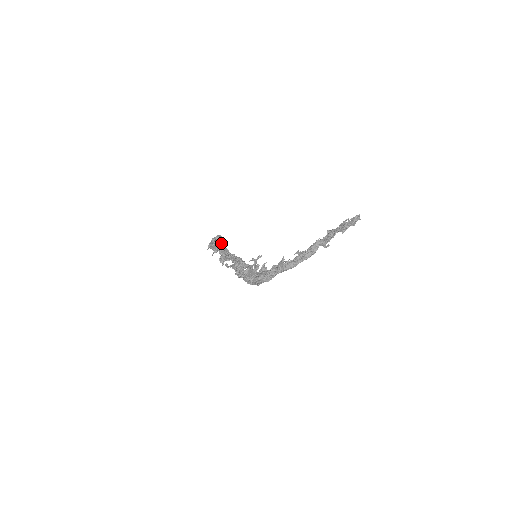
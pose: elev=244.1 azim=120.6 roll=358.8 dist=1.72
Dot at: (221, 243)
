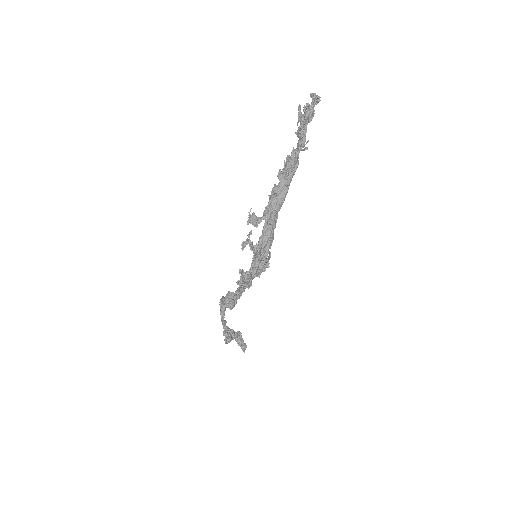
Dot at: (221, 298)
